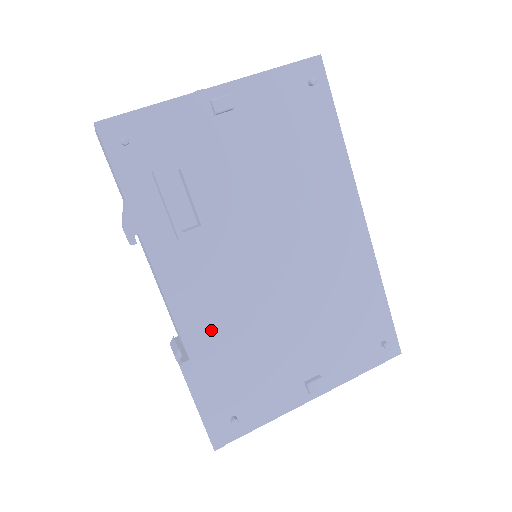
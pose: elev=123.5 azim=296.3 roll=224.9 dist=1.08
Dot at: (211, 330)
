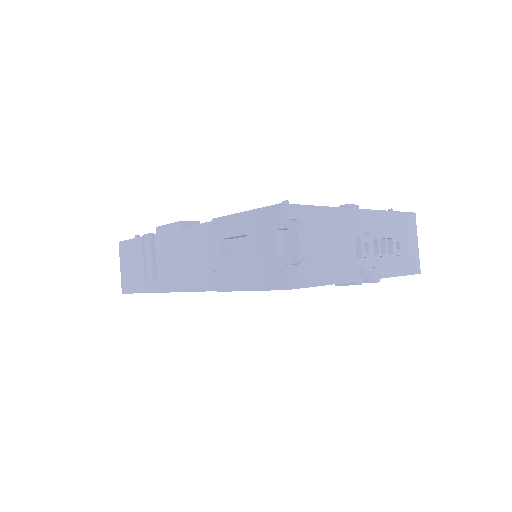
Dot at: occluded
